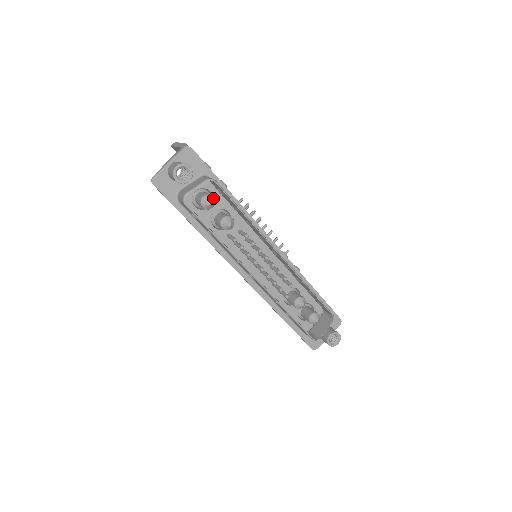
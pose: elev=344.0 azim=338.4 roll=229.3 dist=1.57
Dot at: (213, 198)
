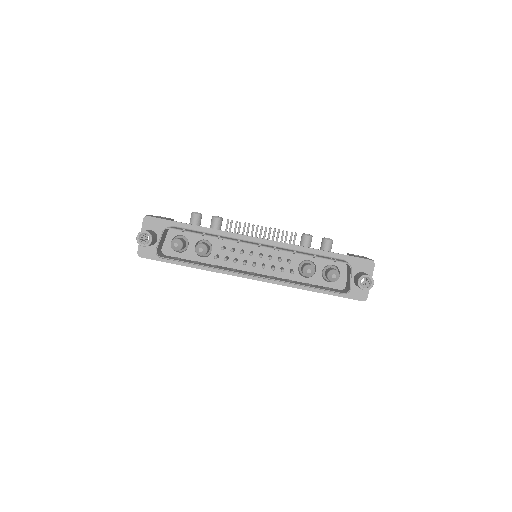
Dot at: (178, 240)
